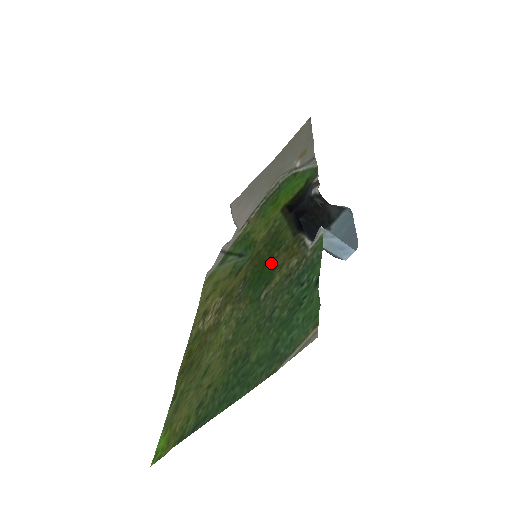
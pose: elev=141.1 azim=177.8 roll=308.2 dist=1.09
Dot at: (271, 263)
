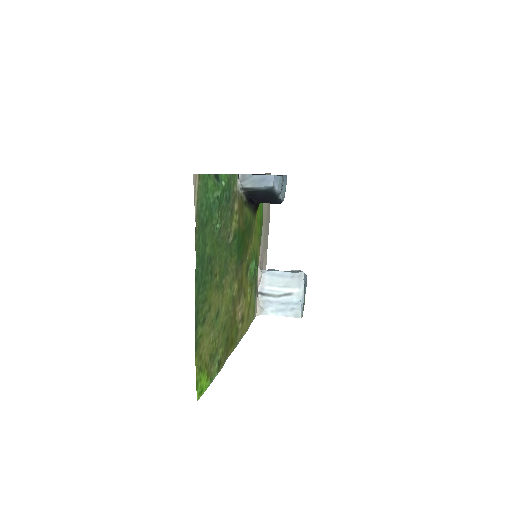
Dot at: (242, 232)
